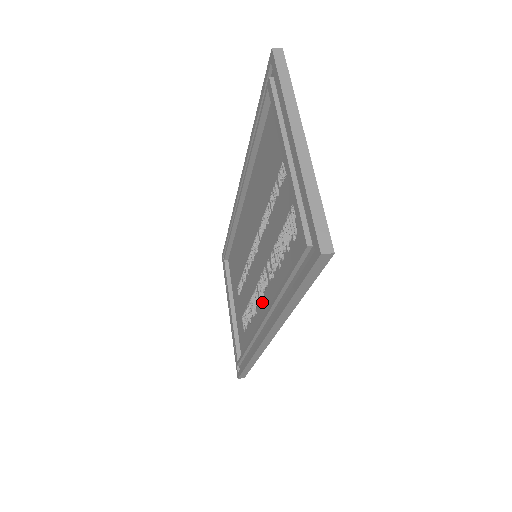
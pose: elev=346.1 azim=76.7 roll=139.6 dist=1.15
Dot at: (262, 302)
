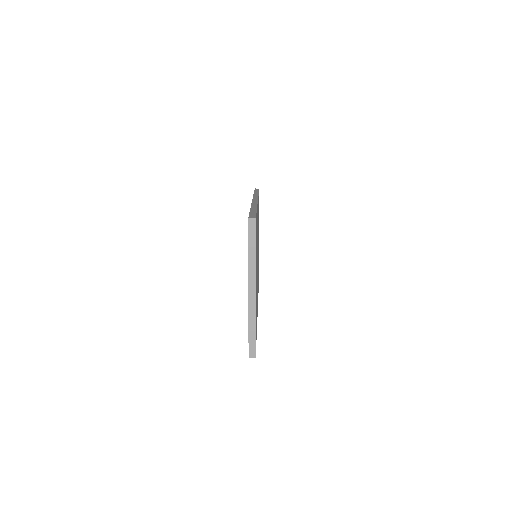
Dot at: occluded
